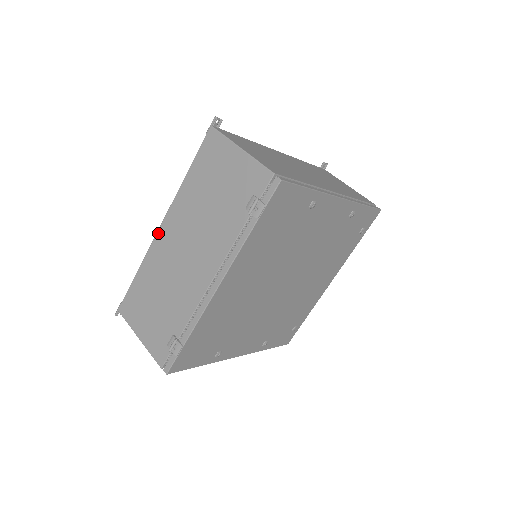
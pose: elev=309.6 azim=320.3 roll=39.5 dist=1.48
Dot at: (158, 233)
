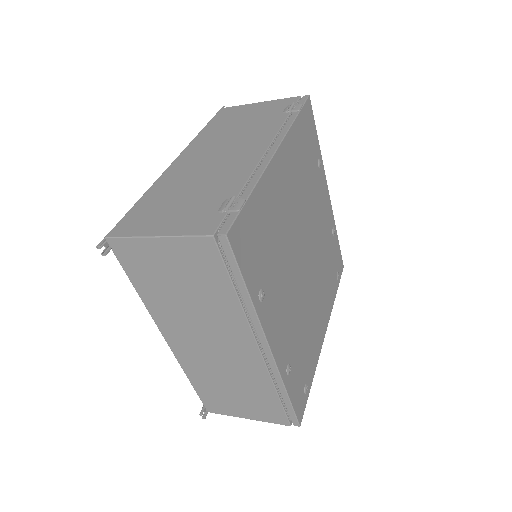
Dot at: (172, 164)
